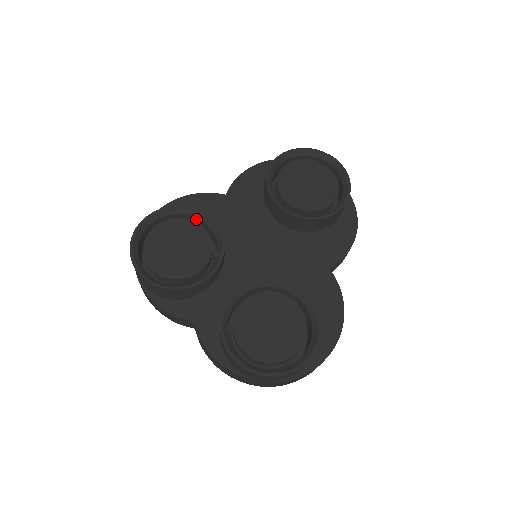
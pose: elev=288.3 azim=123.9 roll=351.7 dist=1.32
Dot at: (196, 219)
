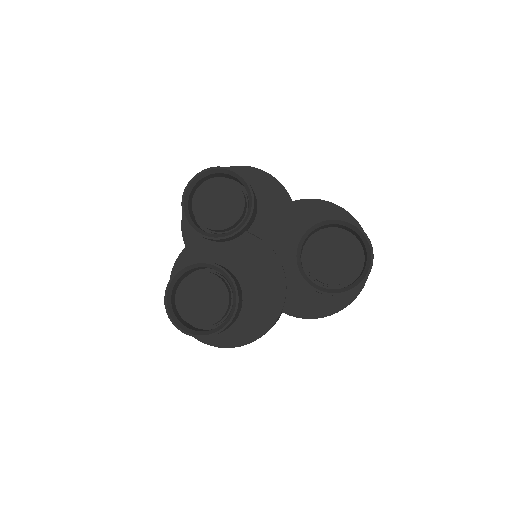
Dot at: (249, 198)
